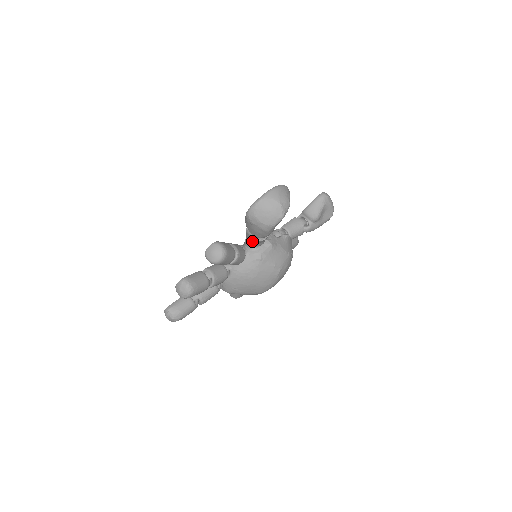
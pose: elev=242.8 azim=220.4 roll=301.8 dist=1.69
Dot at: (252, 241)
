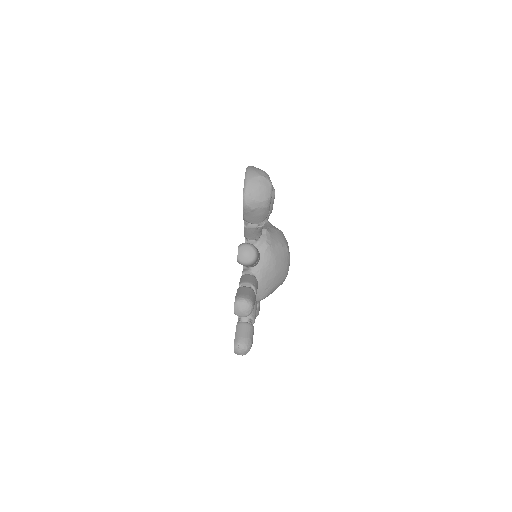
Dot at: (255, 234)
